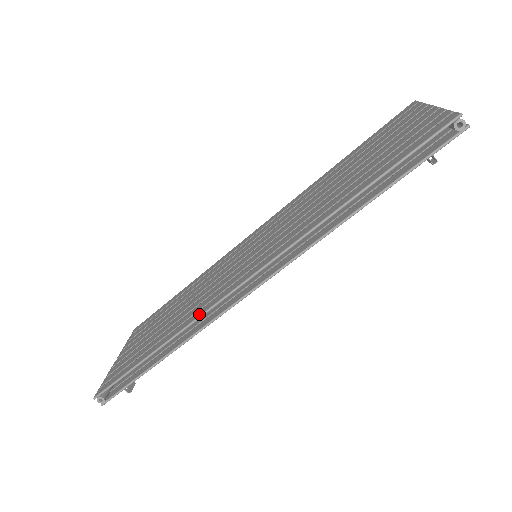
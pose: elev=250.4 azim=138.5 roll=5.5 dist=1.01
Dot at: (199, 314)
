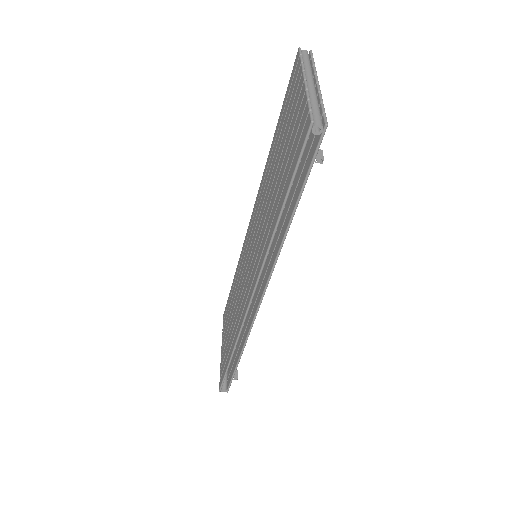
Dot at: (239, 328)
